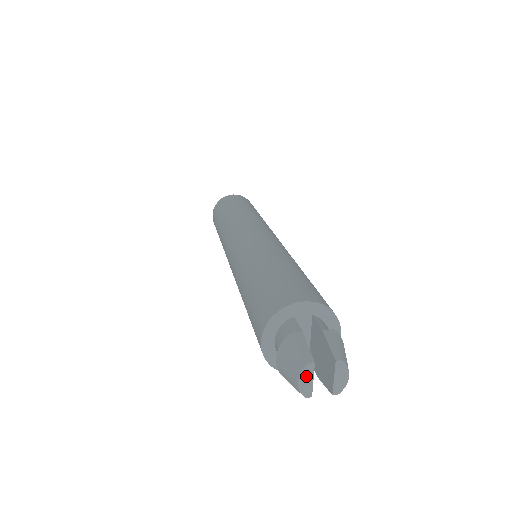
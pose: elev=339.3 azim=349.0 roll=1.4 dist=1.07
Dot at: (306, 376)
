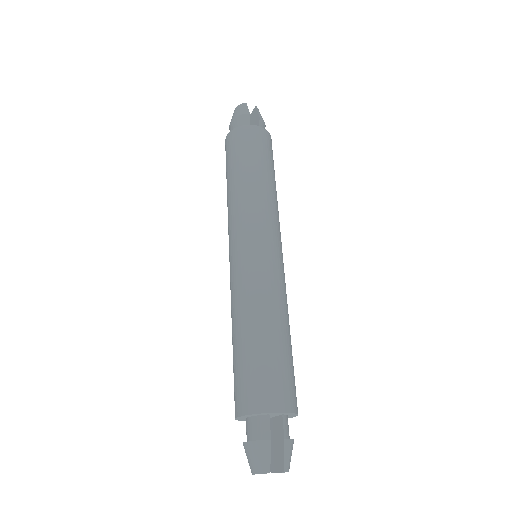
Dot at: occluded
